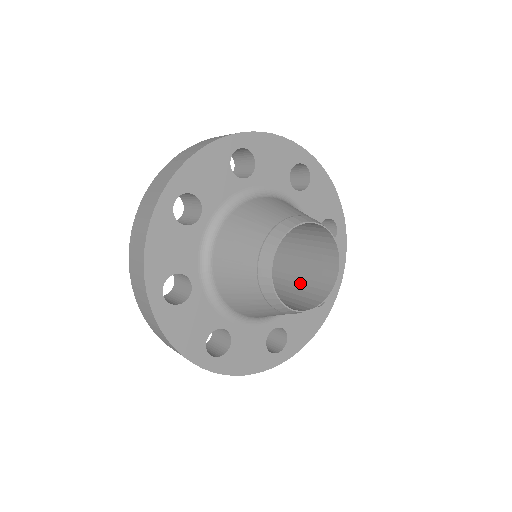
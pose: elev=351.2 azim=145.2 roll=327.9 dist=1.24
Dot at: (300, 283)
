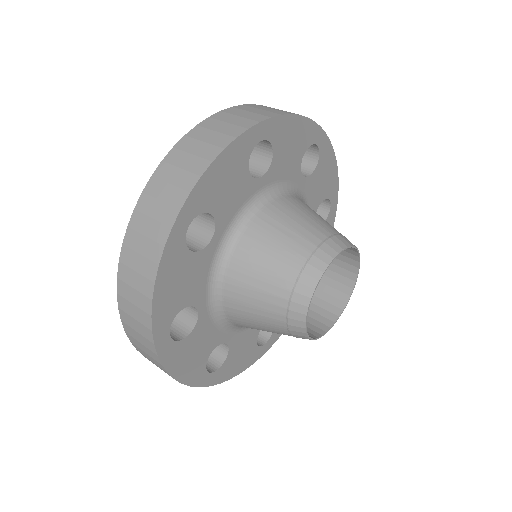
Dot at: occluded
